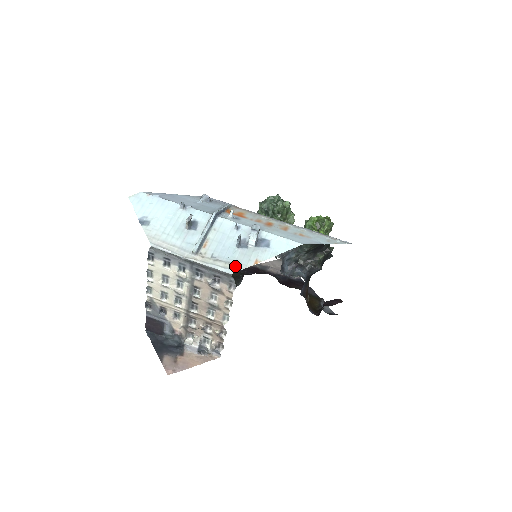
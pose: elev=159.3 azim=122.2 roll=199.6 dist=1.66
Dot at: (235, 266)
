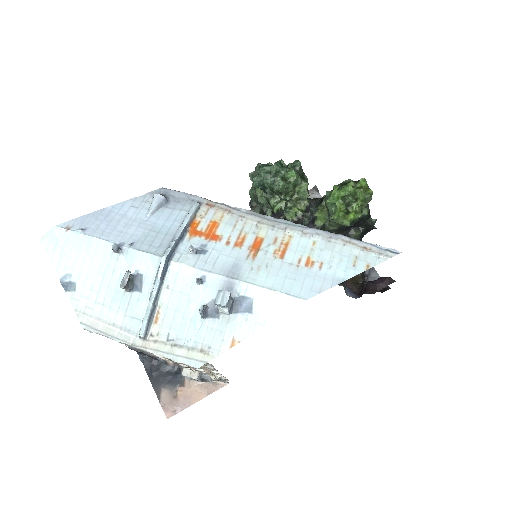
Dot at: (202, 354)
